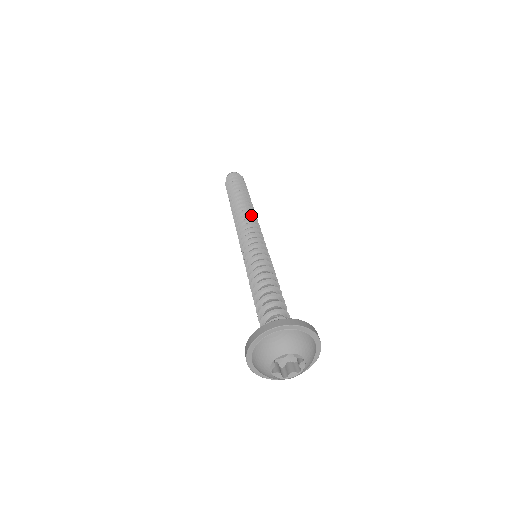
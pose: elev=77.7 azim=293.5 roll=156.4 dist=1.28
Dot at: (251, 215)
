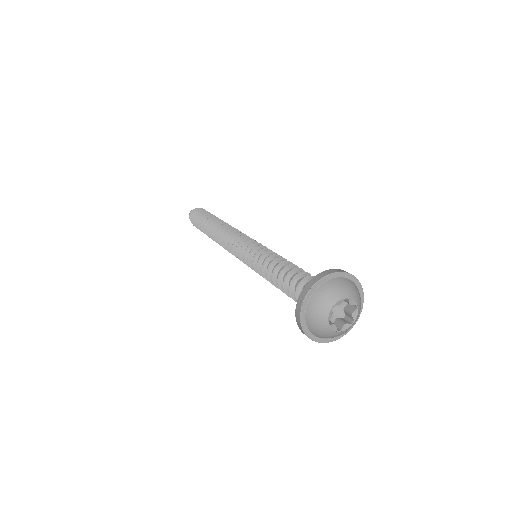
Dot at: (235, 229)
